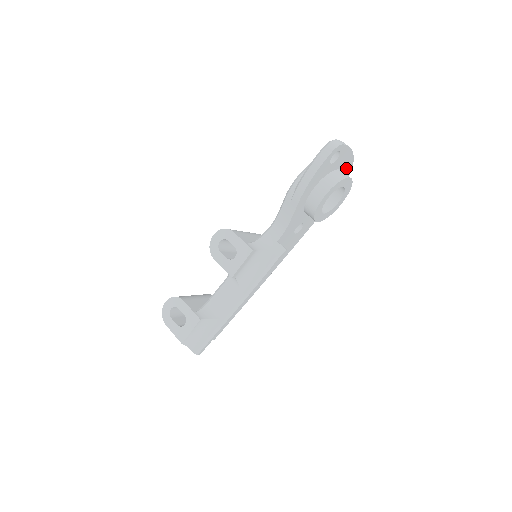
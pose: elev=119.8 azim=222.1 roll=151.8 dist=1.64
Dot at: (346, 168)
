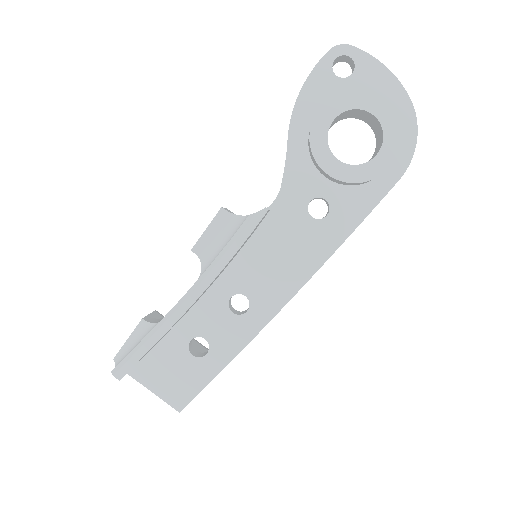
Dot at: (396, 109)
